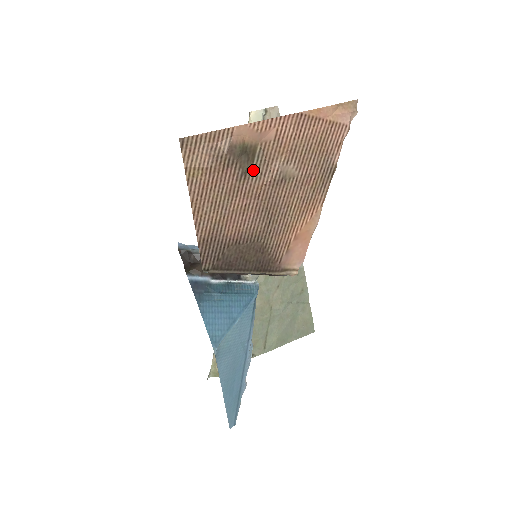
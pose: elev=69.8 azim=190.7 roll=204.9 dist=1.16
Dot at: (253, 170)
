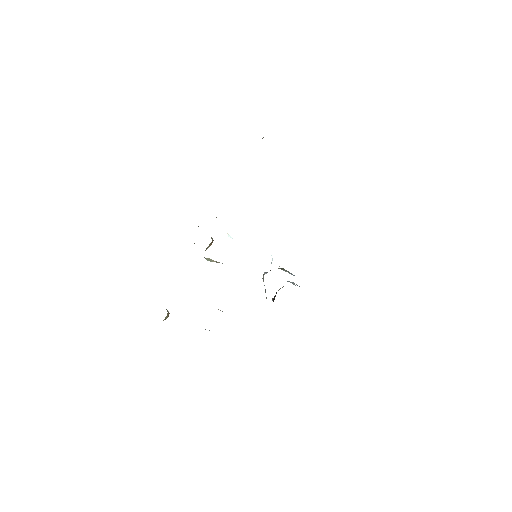
Dot at: occluded
